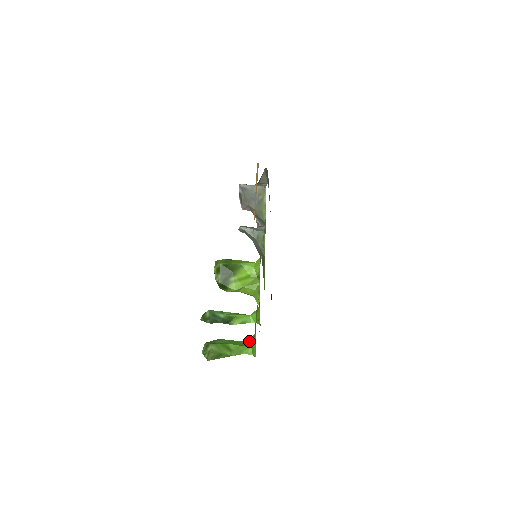
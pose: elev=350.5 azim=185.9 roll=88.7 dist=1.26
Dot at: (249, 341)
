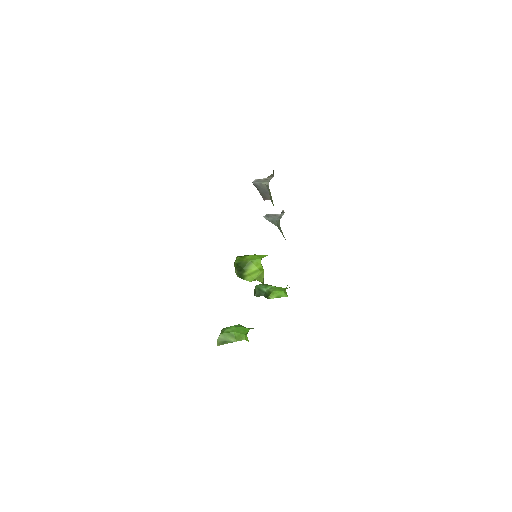
Dot at: occluded
